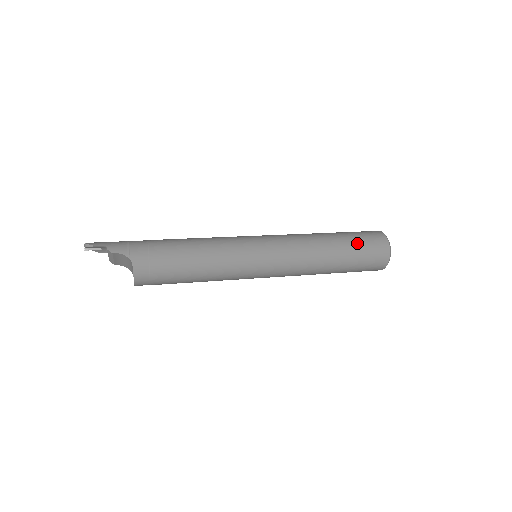
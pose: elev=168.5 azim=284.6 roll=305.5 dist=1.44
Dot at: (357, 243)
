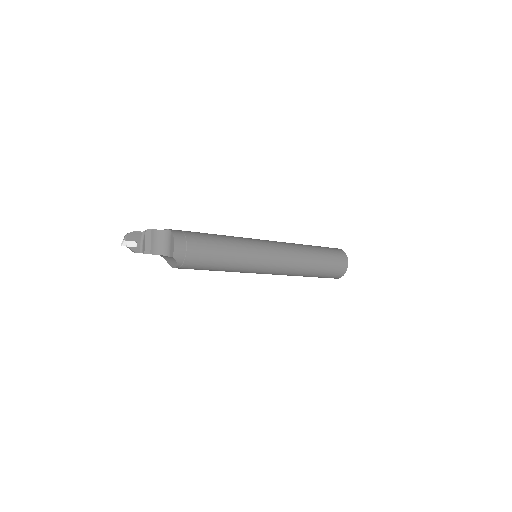
Dot at: occluded
